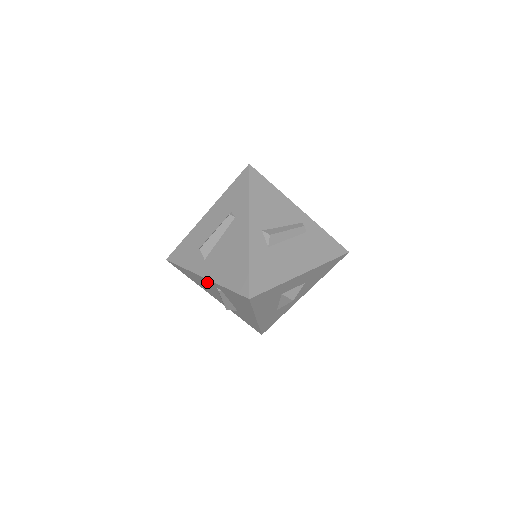
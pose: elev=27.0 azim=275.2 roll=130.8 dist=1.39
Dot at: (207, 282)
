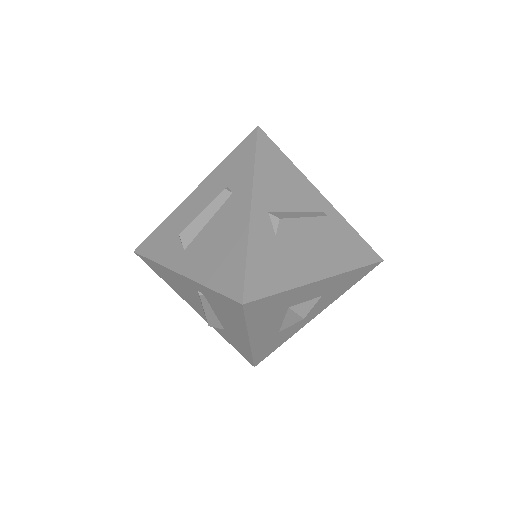
Dot at: (185, 282)
